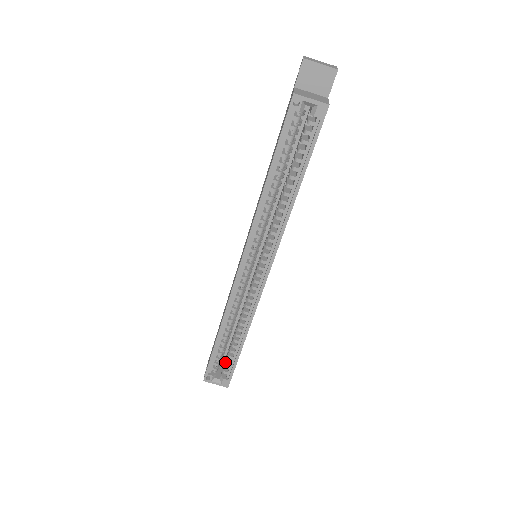
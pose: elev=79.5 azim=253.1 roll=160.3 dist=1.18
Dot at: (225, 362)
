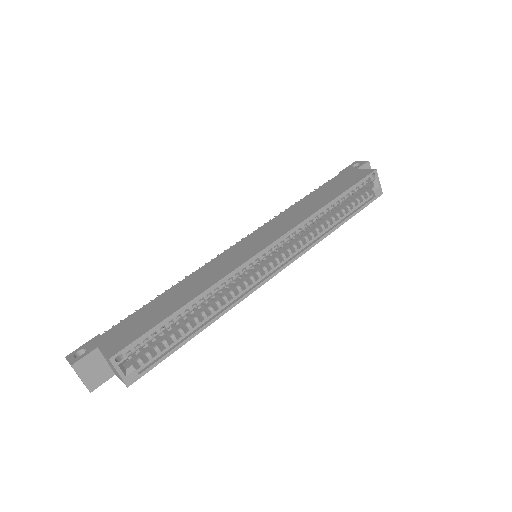
Dot at: occluded
